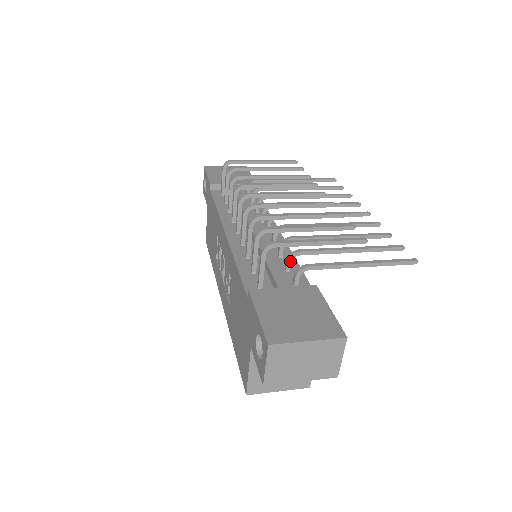
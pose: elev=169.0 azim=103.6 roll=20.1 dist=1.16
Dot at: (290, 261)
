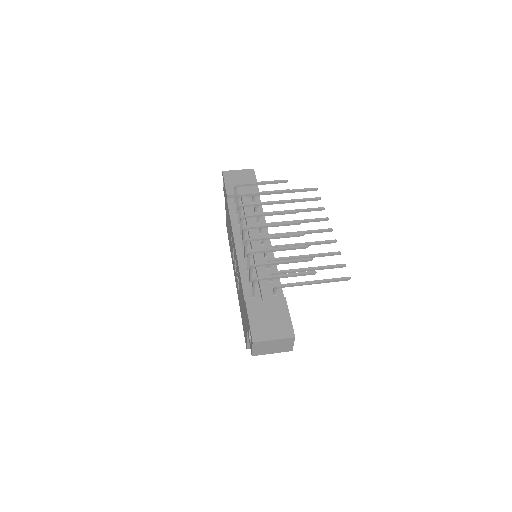
Dot at: occluded
